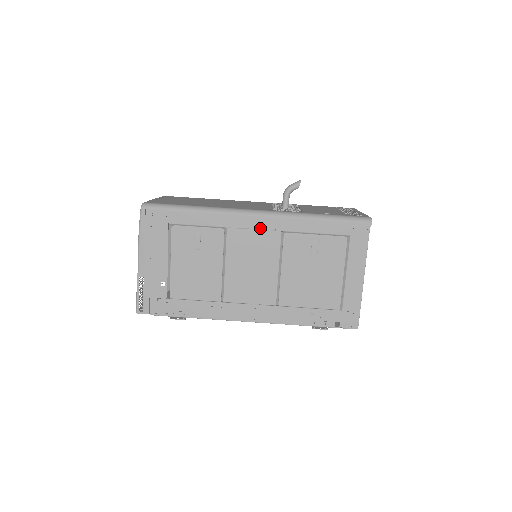
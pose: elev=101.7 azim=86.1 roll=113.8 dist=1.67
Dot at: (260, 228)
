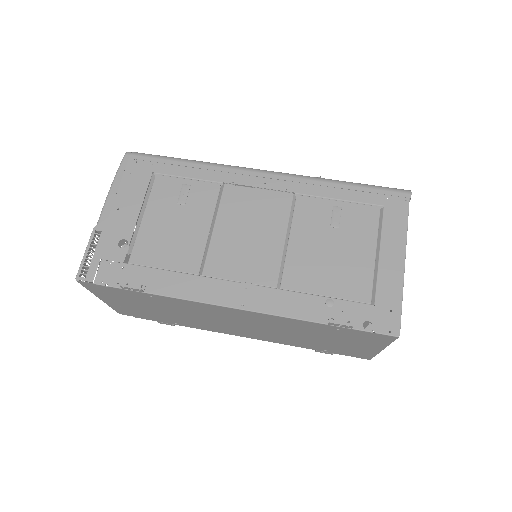
Dot at: (266, 187)
